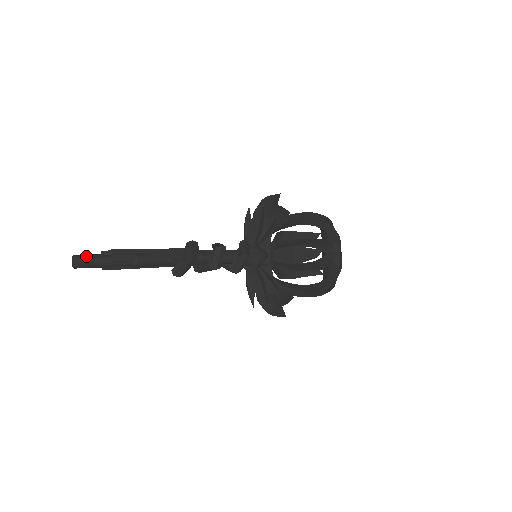
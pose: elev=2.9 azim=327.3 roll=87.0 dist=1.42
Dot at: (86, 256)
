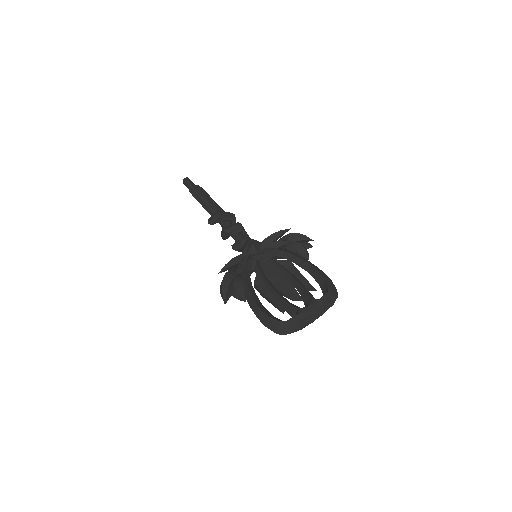
Dot at: (191, 181)
